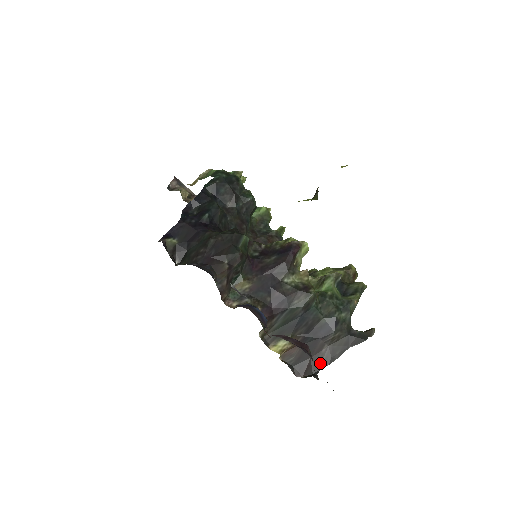
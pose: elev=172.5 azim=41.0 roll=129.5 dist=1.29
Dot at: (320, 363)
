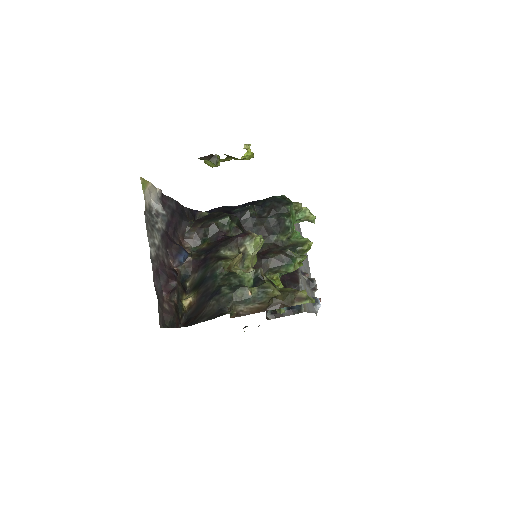
Dot at: (194, 321)
